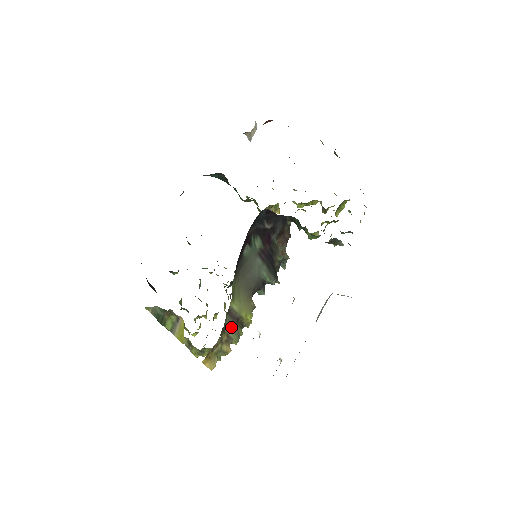
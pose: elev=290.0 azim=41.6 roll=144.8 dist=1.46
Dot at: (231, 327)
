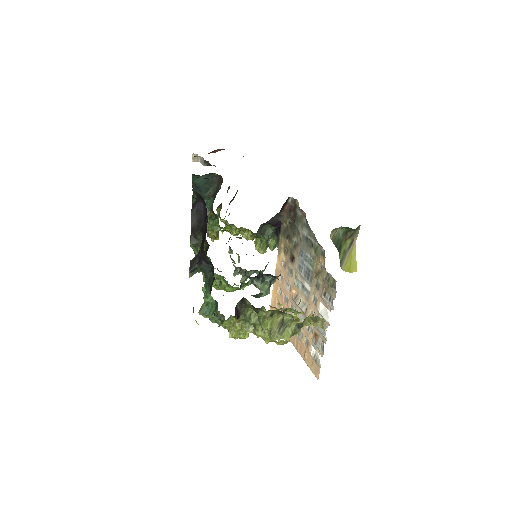
Dot at: occluded
